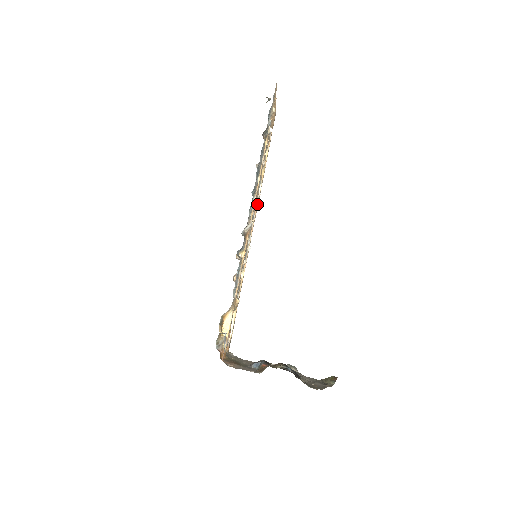
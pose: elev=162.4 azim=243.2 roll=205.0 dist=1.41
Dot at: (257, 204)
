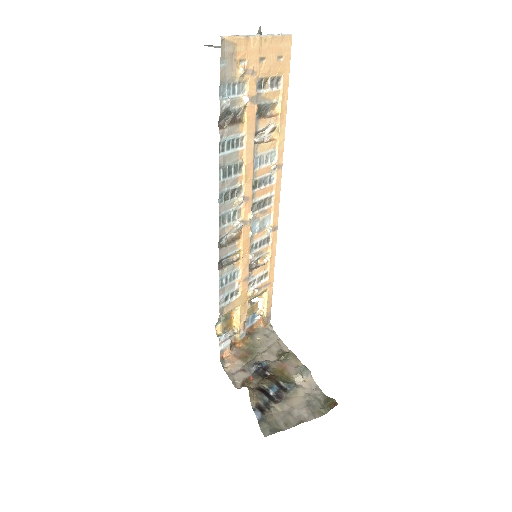
Dot at: (275, 177)
